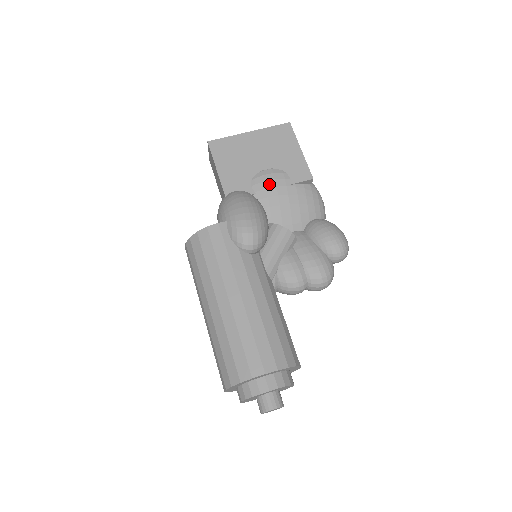
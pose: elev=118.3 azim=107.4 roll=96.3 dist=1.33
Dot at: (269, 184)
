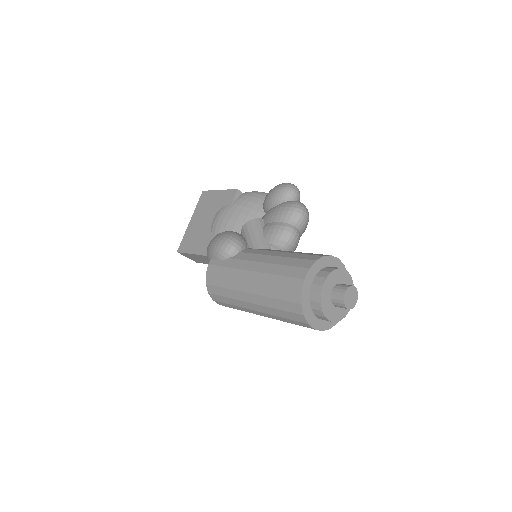
Dot at: (220, 221)
